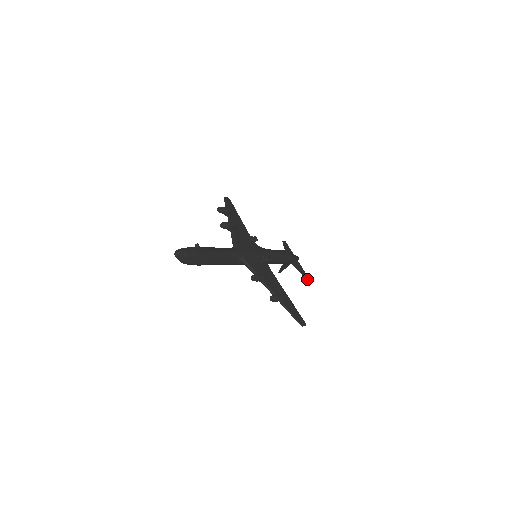
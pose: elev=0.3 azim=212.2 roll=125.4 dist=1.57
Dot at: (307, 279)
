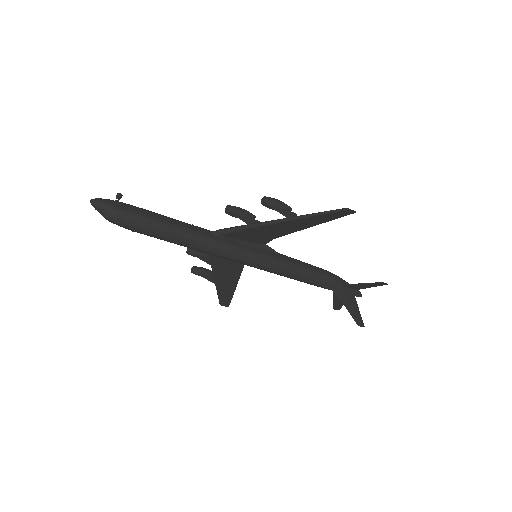
Dot at: (381, 283)
